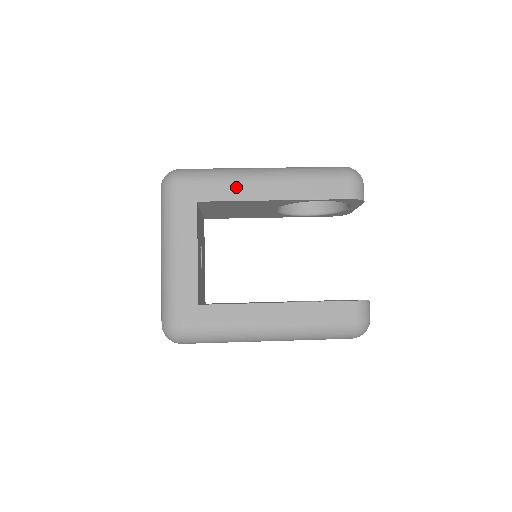
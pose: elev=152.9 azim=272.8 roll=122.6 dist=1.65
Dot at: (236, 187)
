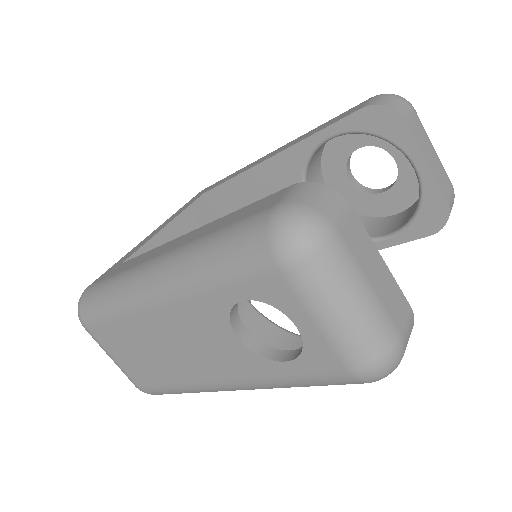
Dot at: (243, 169)
